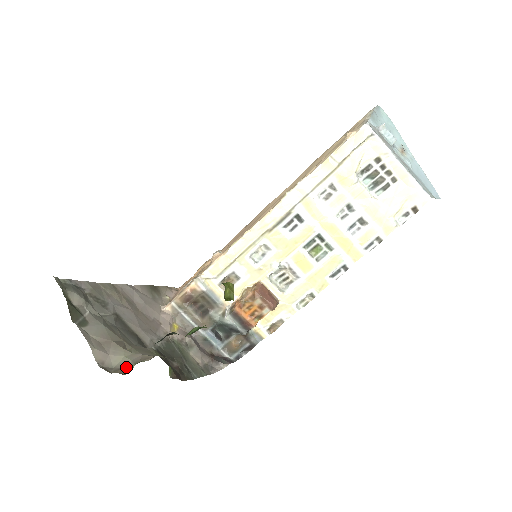
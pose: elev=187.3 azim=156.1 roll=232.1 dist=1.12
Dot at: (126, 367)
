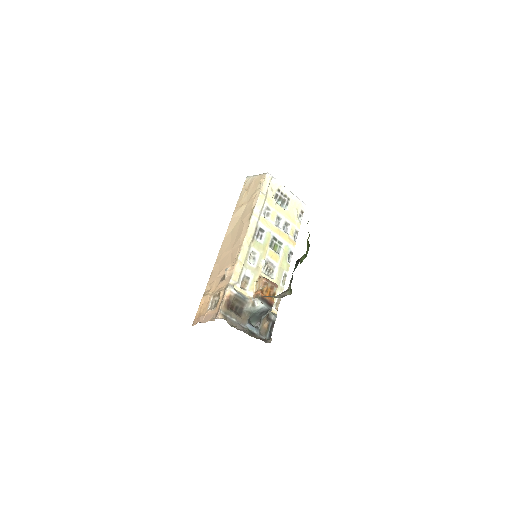
Dot at: (284, 295)
